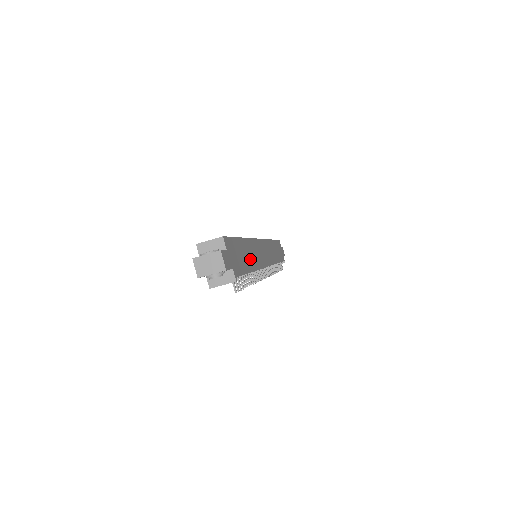
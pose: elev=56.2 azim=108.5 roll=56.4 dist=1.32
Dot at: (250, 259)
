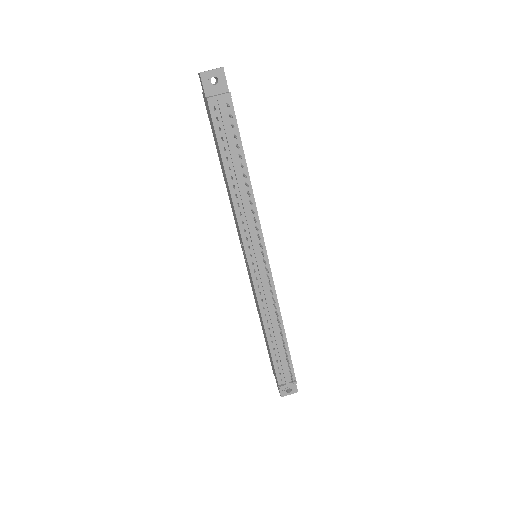
Dot at: occluded
